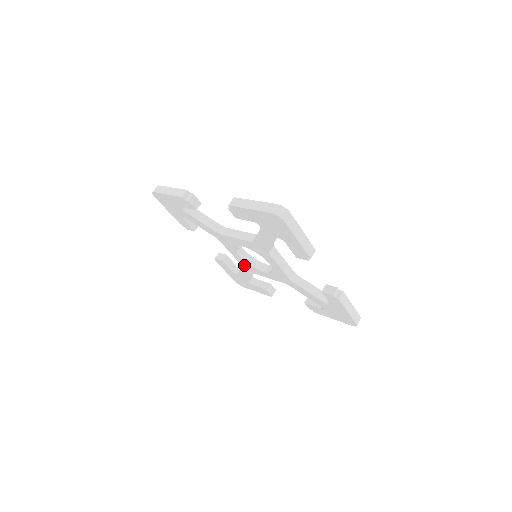
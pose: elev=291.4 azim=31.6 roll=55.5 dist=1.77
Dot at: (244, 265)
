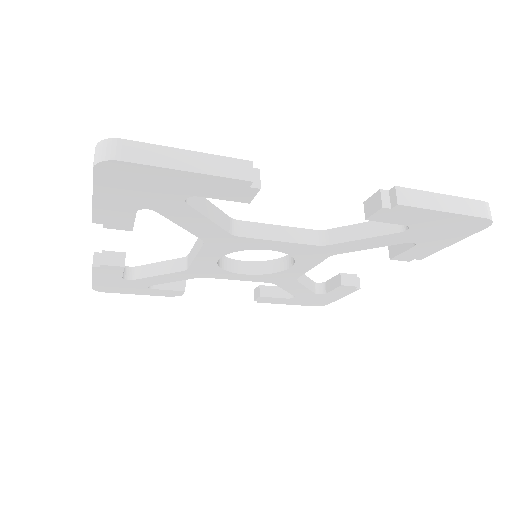
Dot at: (272, 280)
